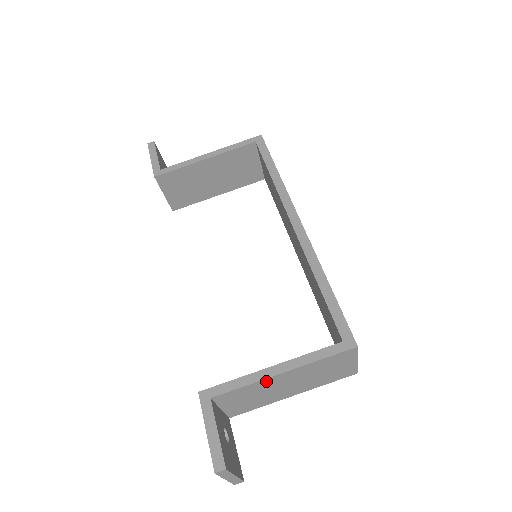
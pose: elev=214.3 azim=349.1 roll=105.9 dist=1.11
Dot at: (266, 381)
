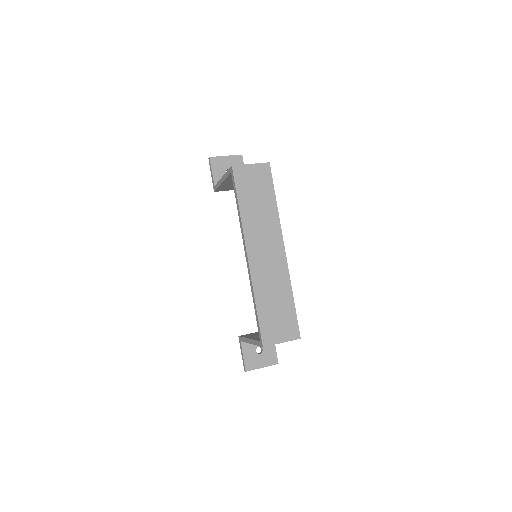
Dot at: occluded
